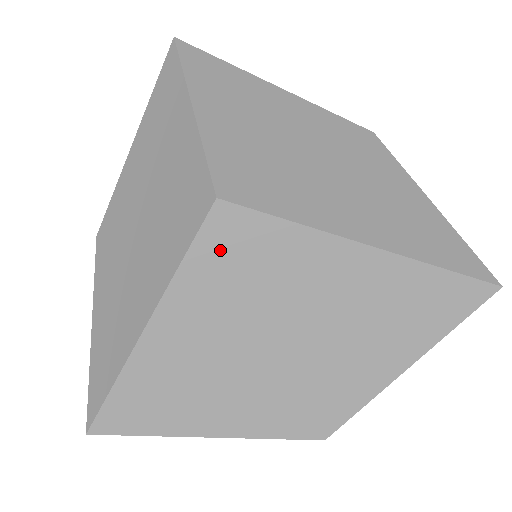
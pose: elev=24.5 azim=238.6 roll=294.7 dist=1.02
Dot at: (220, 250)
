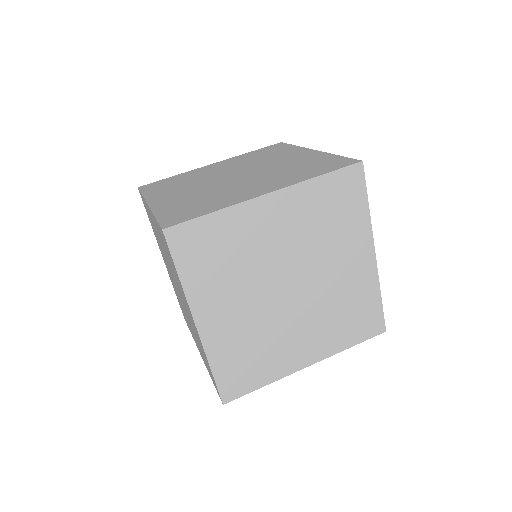
Dot at: (342, 183)
